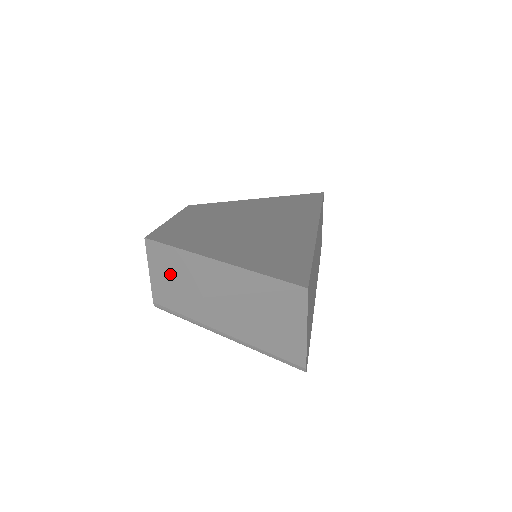
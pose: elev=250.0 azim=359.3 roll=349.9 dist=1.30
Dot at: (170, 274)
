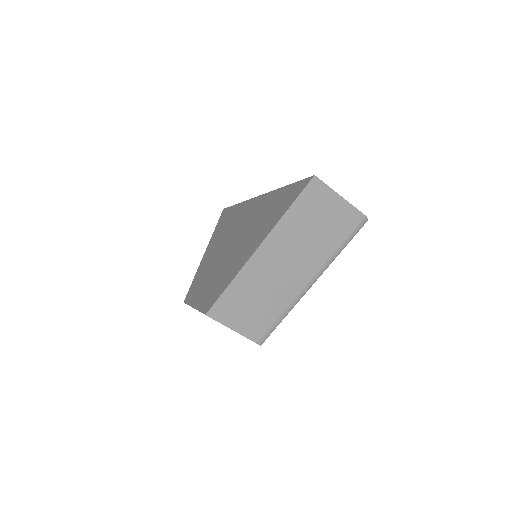
Dot at: (245, 306)
